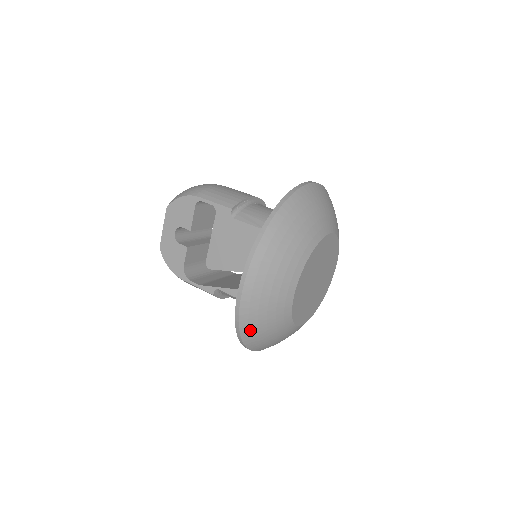
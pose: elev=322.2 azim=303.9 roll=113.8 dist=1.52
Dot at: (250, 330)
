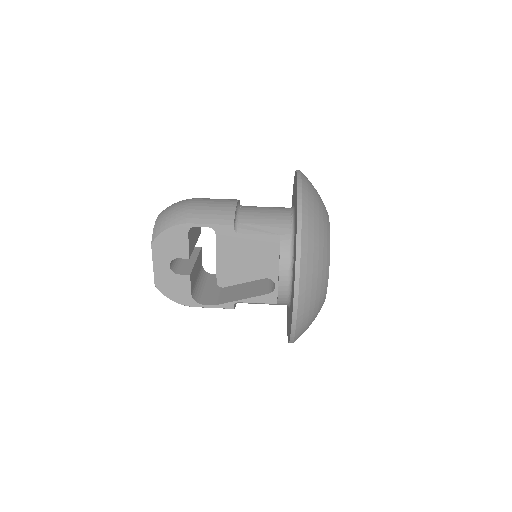
Dot at: (302, 330)
